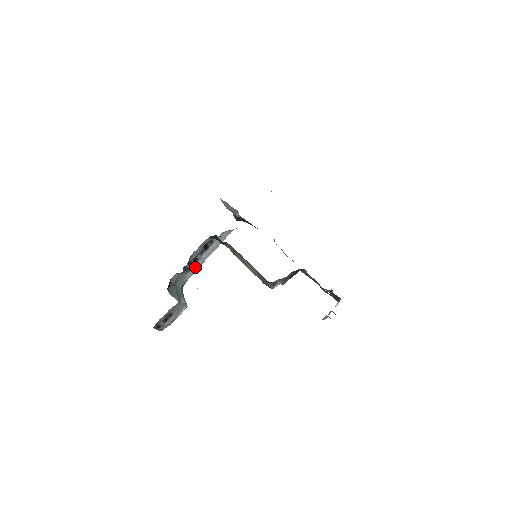
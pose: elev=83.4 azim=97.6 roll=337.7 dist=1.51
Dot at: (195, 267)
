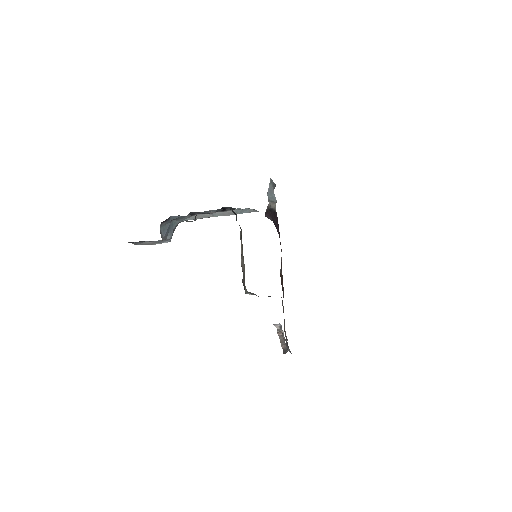
Dot at: (202, 216)
